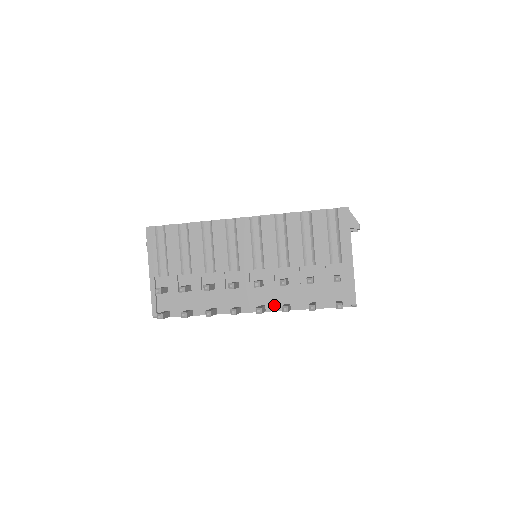
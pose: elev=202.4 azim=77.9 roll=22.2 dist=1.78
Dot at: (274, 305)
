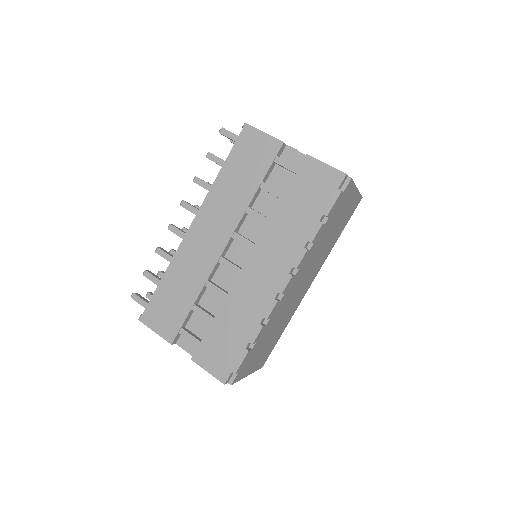
Dot at: occluded
